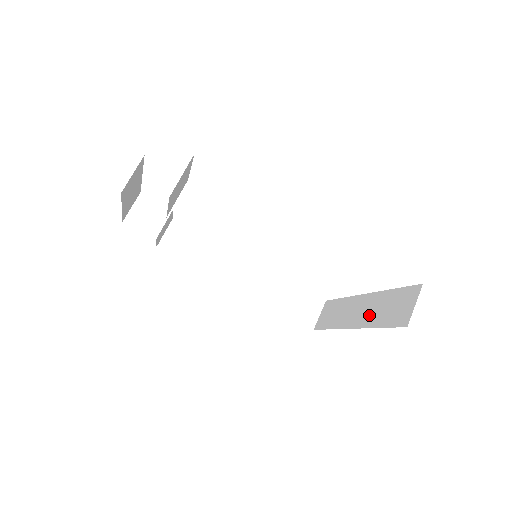
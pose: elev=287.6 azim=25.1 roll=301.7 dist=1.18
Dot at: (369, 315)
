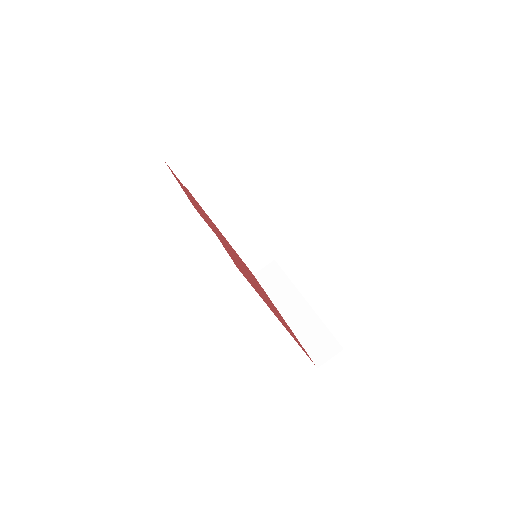
Dot at: (299, 324)
